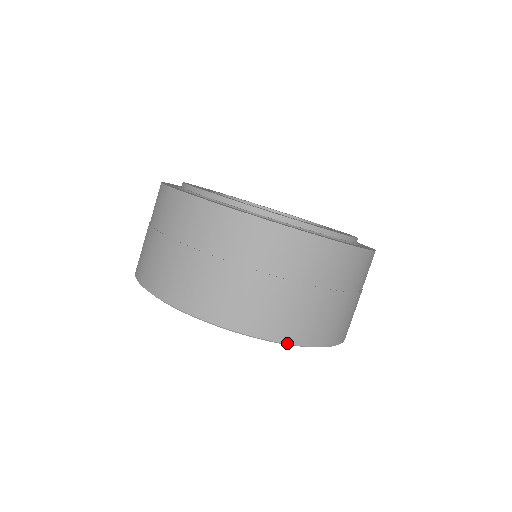
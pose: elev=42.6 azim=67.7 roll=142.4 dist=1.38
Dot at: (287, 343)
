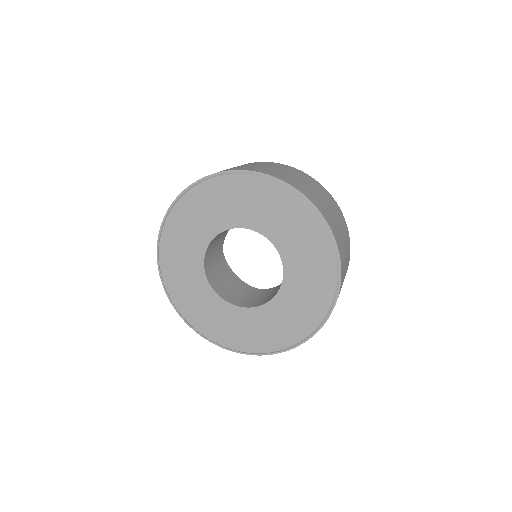
Dot at: (336, 242)
